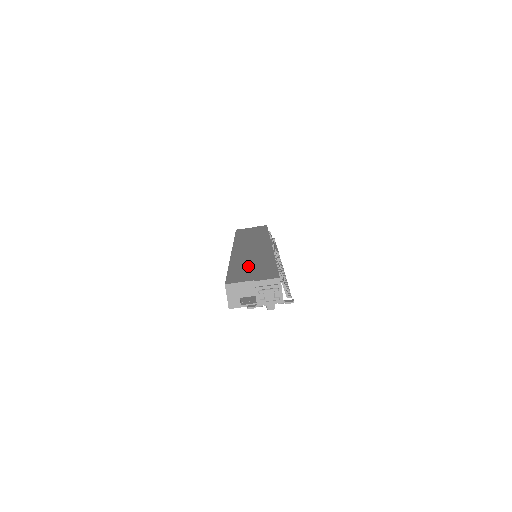
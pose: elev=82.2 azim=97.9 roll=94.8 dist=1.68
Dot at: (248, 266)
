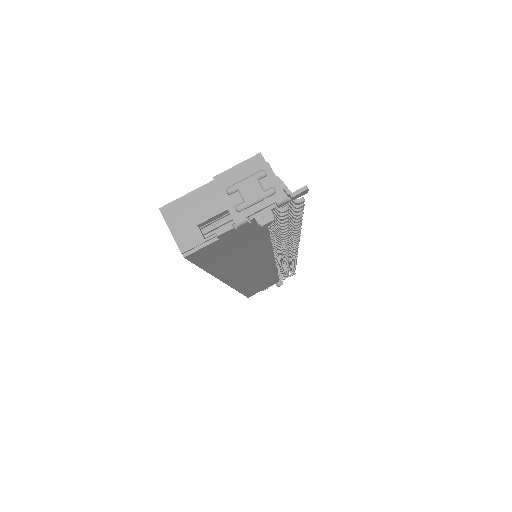
Dot at: occluded
